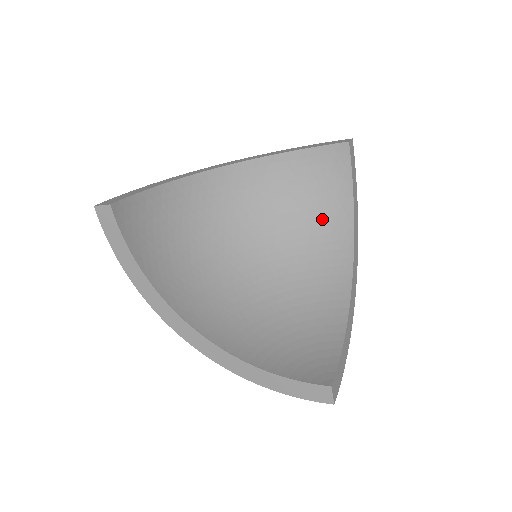
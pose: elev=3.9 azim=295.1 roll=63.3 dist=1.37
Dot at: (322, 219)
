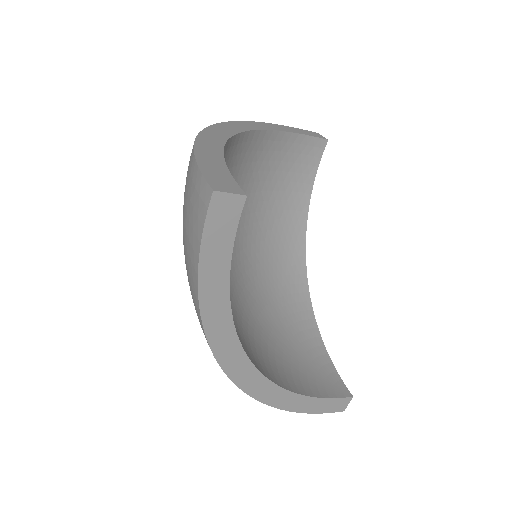
Dot at: (283, 212)
